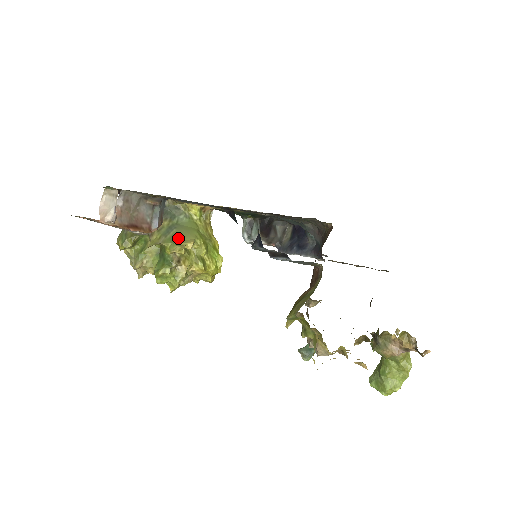
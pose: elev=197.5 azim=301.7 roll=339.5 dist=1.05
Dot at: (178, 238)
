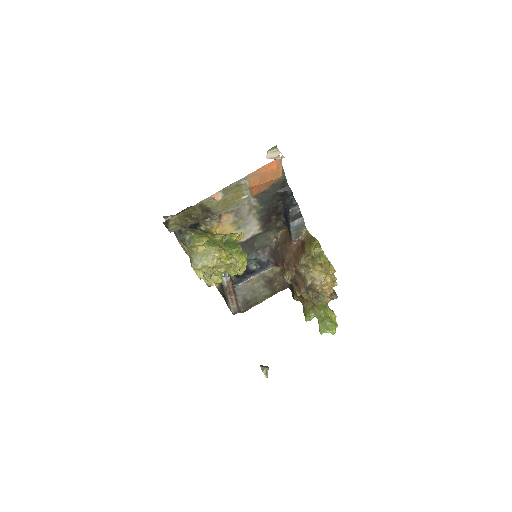
Dot at: occluded
